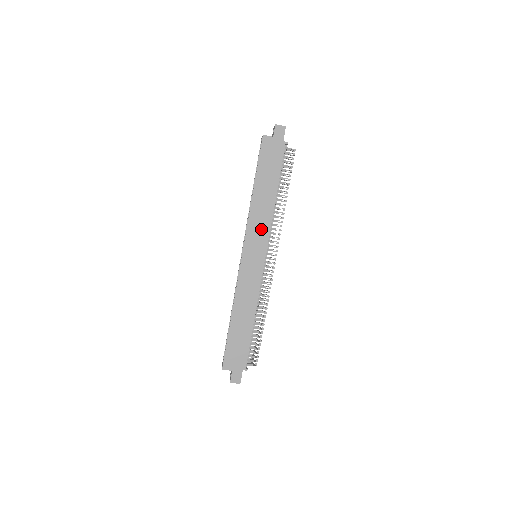
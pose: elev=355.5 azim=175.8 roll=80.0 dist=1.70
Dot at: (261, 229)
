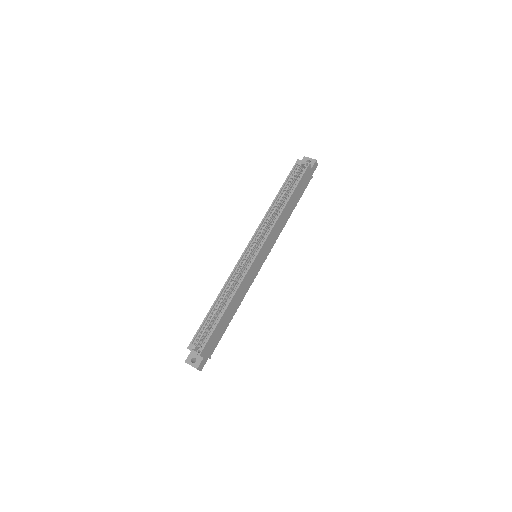
Dot at: (274, 237)
